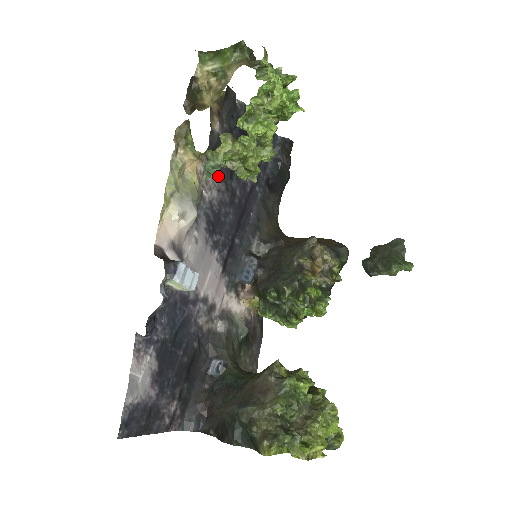
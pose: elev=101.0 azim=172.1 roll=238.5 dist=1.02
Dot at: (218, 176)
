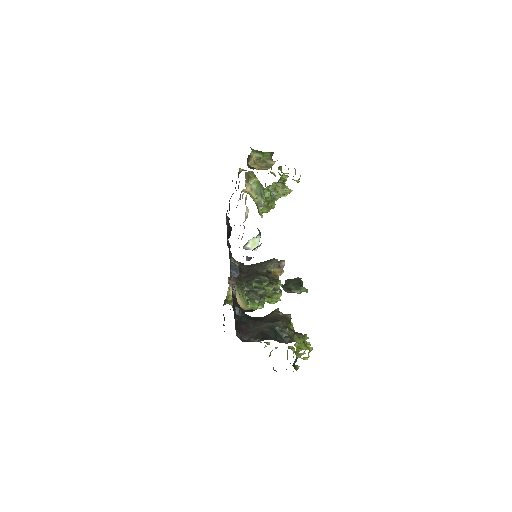
Dot at: occluded
